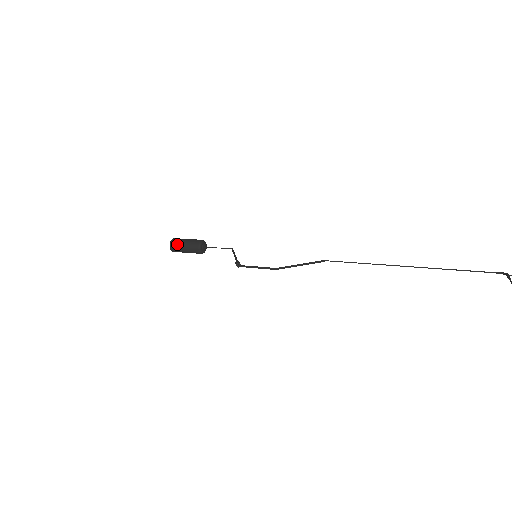
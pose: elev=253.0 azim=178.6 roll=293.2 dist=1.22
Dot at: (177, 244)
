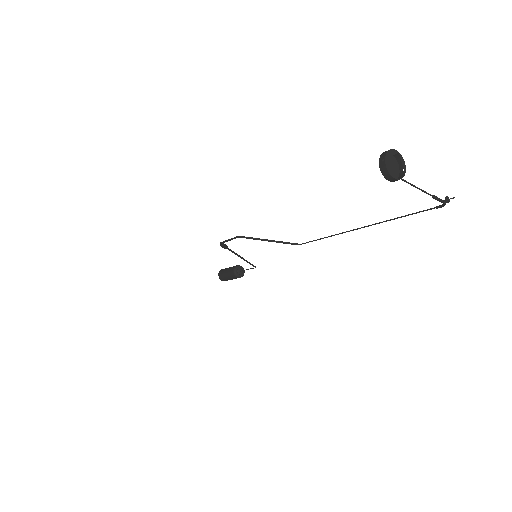
Dot at: (223, 270)
